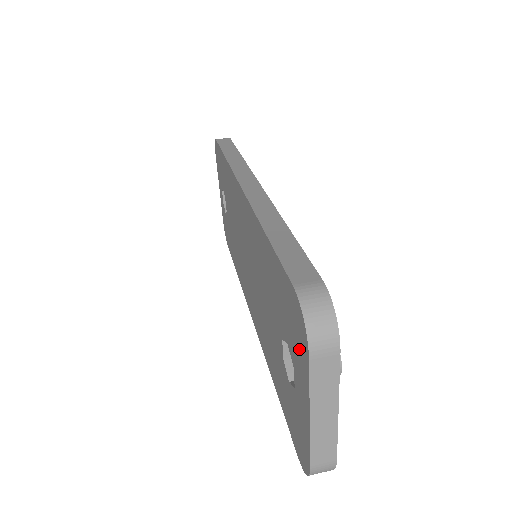
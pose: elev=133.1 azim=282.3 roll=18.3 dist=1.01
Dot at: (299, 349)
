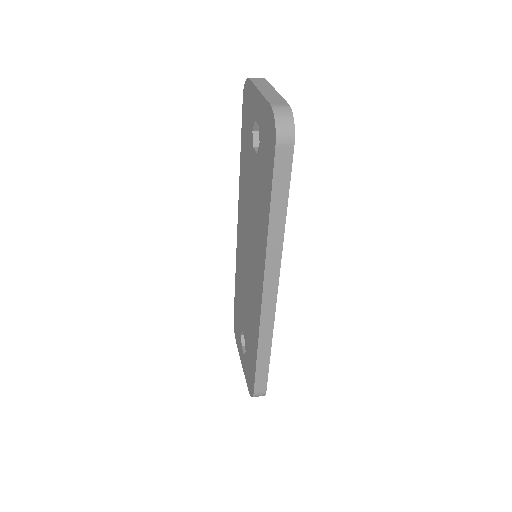
Dot at: (250, 99)
